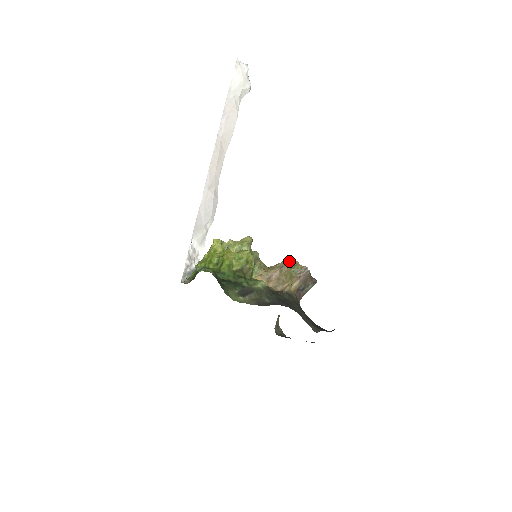
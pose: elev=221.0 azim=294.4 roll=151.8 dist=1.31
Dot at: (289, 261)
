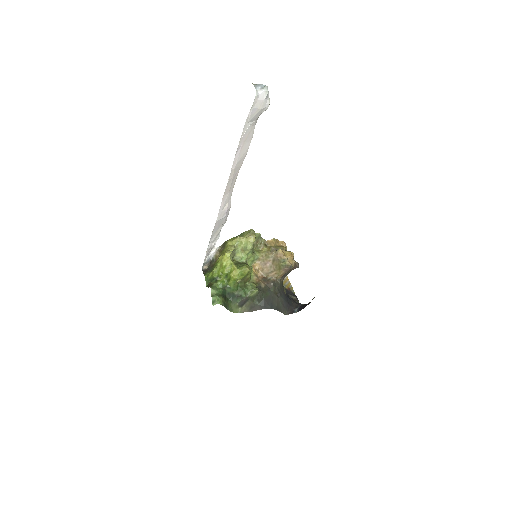
Dot at: (280, 256)
